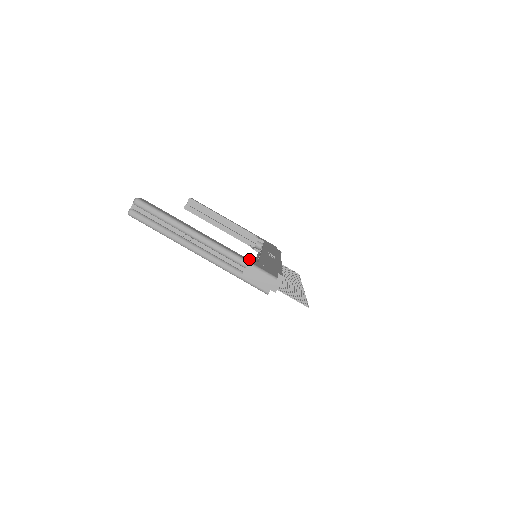
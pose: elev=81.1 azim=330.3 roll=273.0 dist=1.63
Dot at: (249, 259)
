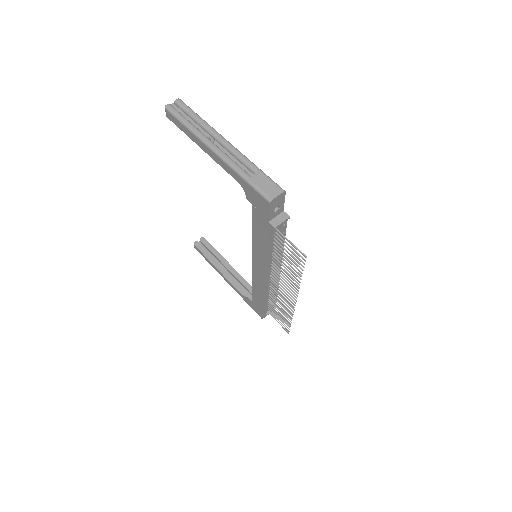
Dot at: occluded
